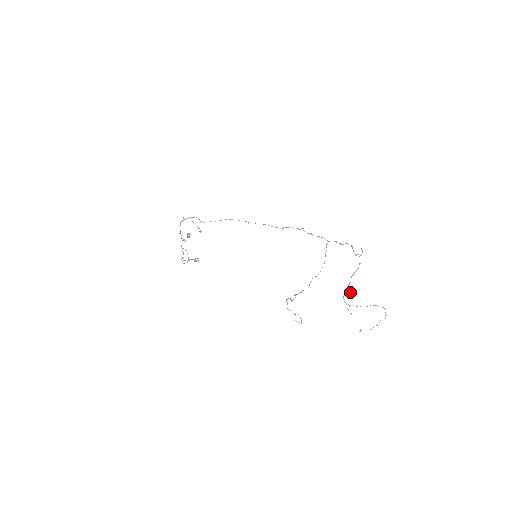
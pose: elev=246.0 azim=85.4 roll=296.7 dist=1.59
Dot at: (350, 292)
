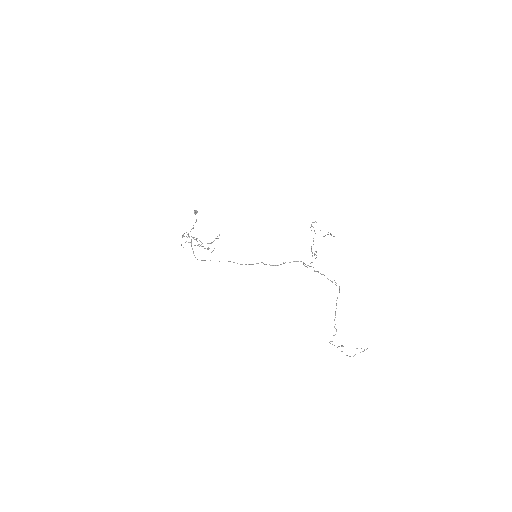
Dot at: (334, 335)
